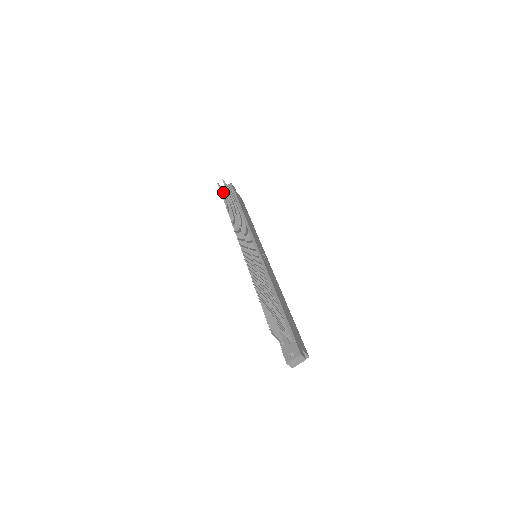
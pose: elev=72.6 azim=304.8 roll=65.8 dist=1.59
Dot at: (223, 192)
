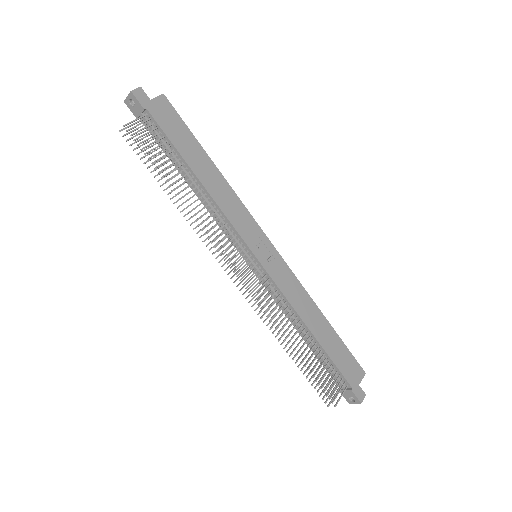
Dot at: (139, 140)
